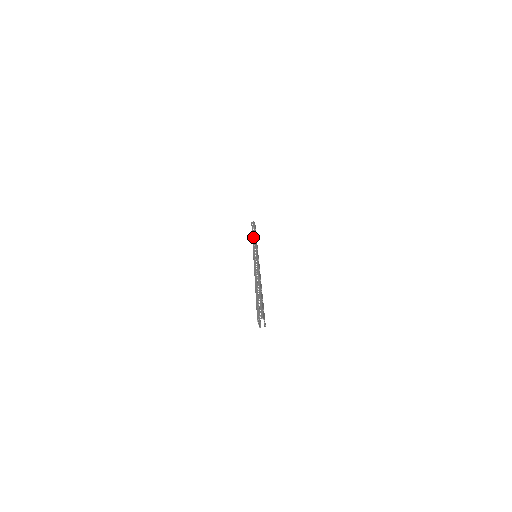
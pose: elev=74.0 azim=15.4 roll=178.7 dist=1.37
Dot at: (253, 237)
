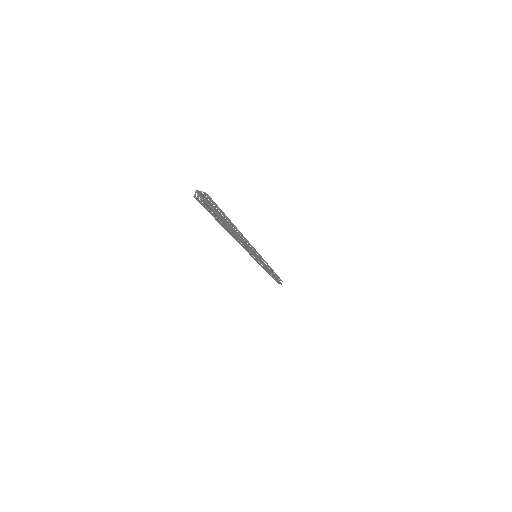
Dot at: occluded
